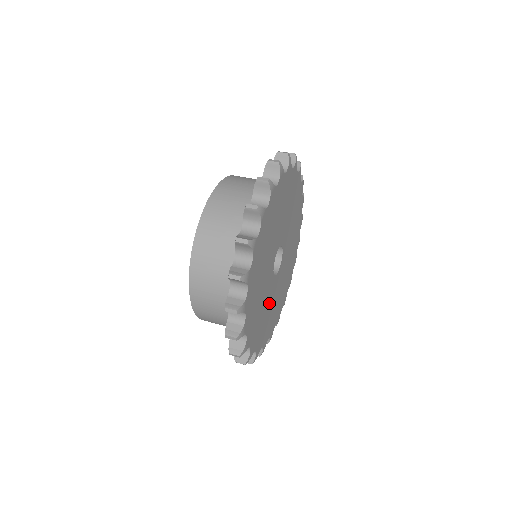
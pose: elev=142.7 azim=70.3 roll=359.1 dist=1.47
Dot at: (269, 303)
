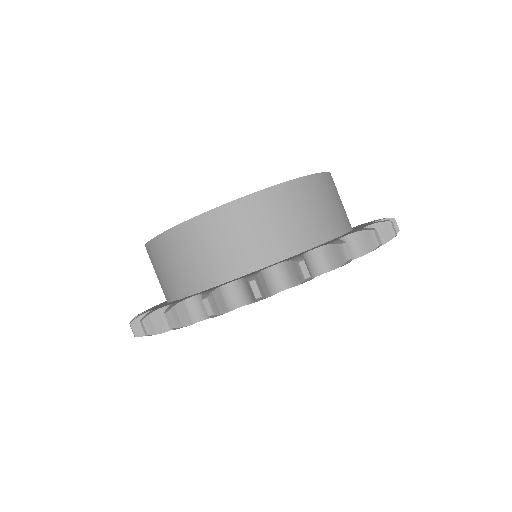
Dot at: occluded
